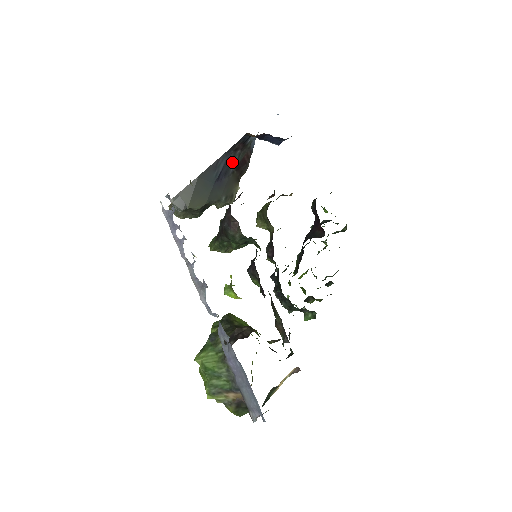
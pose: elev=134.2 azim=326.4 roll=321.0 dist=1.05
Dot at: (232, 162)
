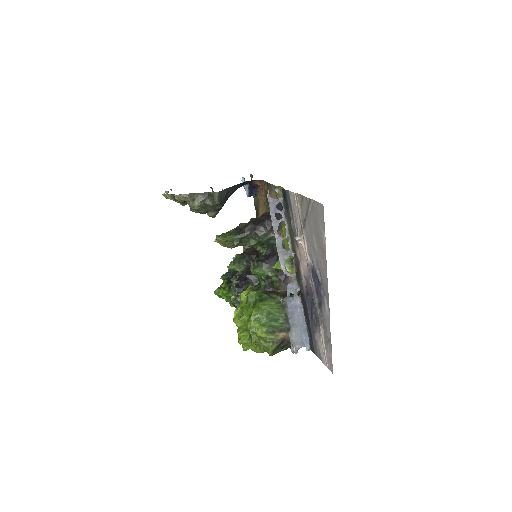
Dot at: occluded
